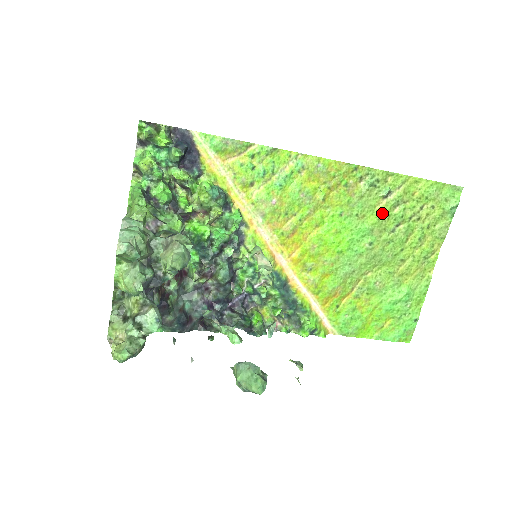
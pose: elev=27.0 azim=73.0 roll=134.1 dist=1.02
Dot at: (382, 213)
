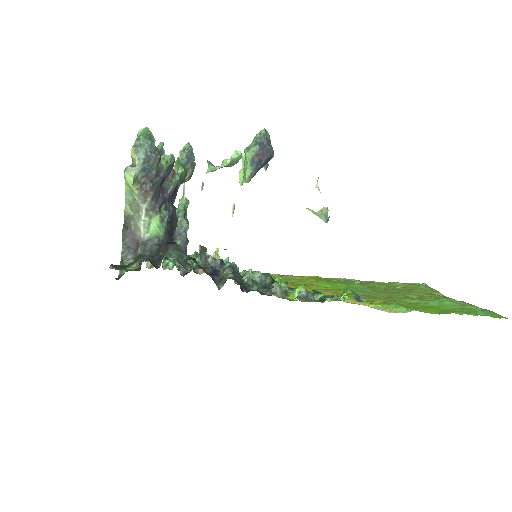
Dot at: (365, 286)
